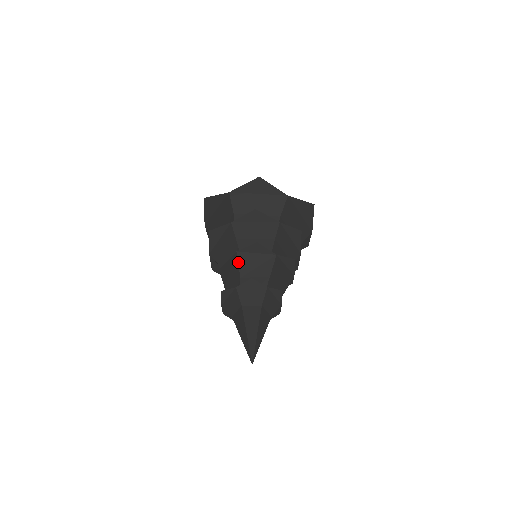
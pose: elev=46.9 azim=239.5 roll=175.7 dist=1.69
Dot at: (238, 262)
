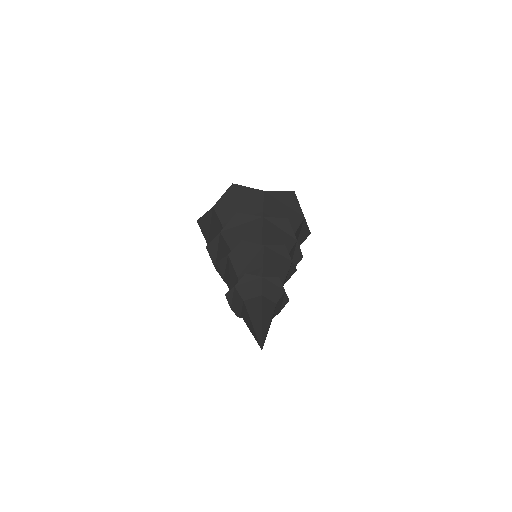
Dot at: (232, 264)
